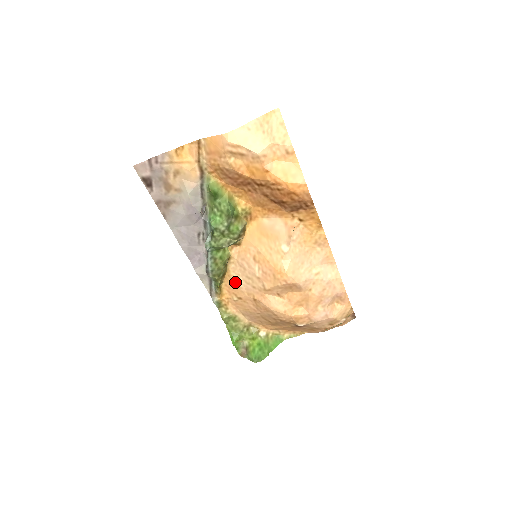
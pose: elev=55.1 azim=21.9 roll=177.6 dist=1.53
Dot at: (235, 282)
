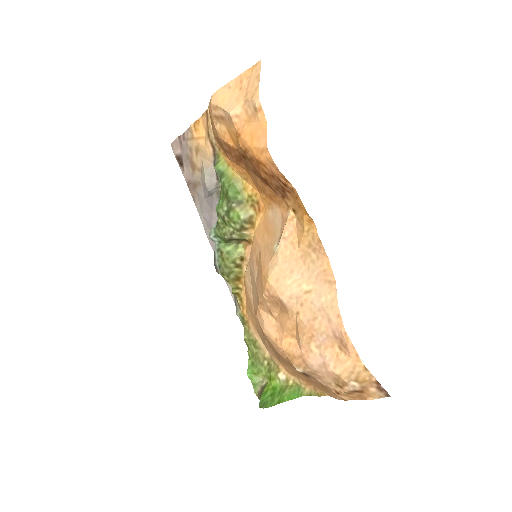
Dot at: (248, 291)
